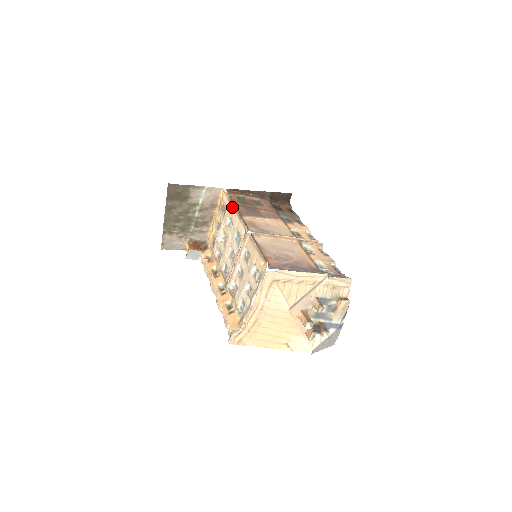
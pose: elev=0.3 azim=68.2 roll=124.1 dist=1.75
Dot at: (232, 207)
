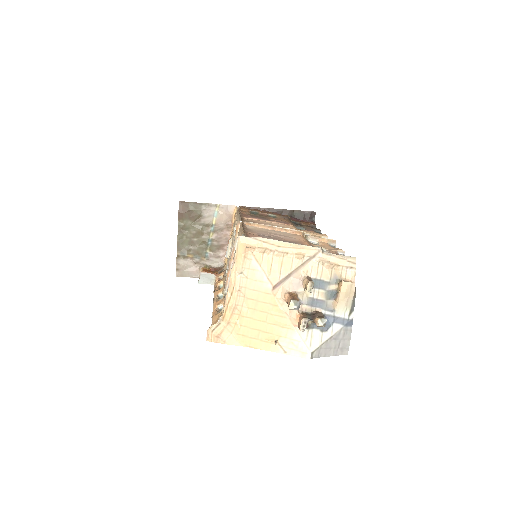
Dot at: occluded
